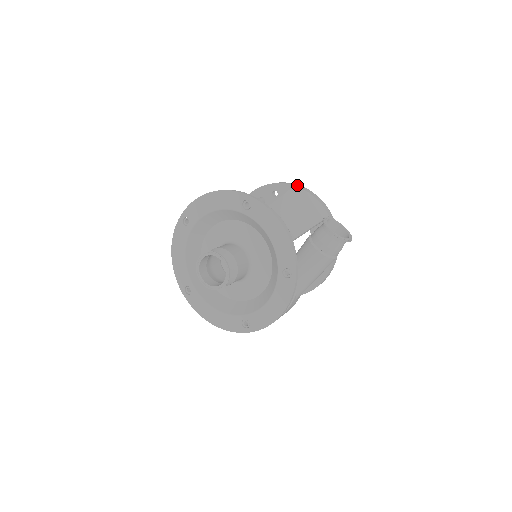
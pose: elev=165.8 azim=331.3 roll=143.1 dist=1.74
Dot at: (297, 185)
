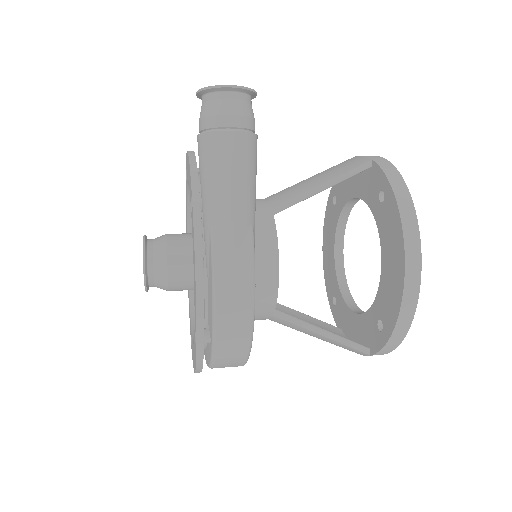
Dot at: occluded
